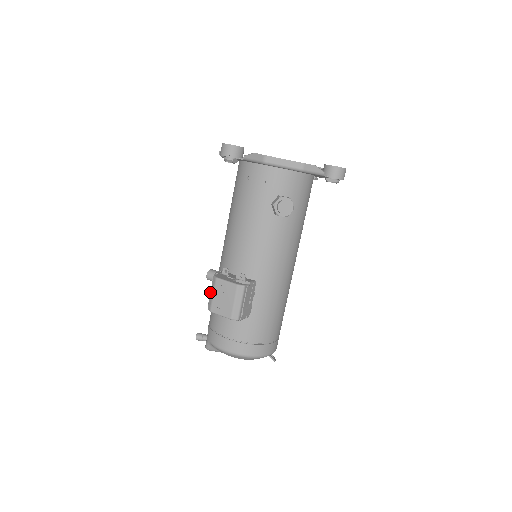
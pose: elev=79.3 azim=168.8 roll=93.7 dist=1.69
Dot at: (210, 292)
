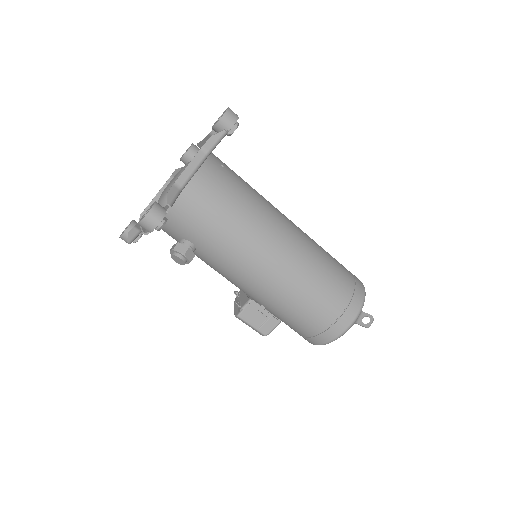
Dot at: occluded
